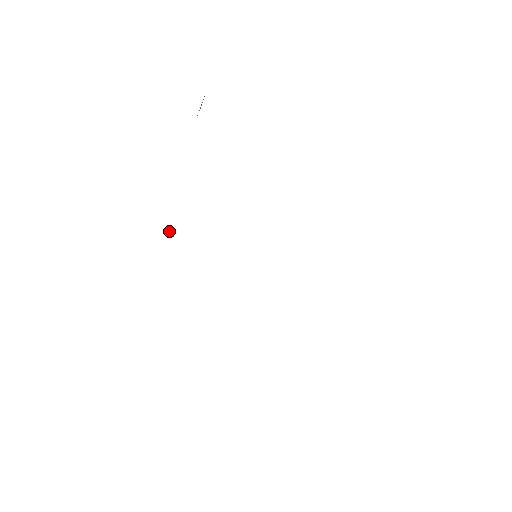
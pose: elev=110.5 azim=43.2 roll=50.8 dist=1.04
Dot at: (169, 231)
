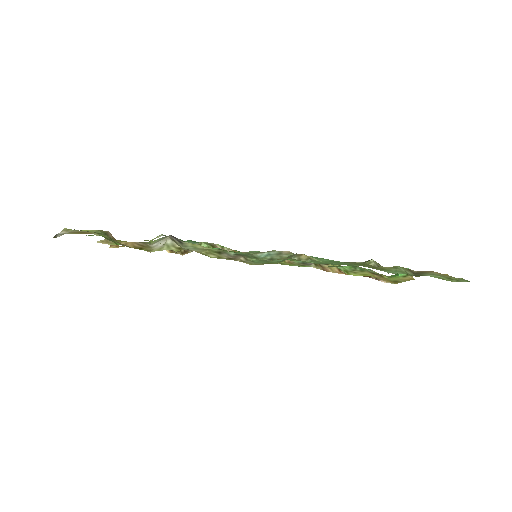
Dot at: (172, 252)
